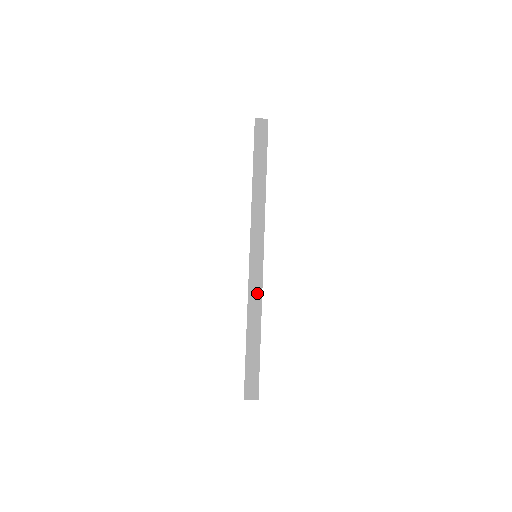
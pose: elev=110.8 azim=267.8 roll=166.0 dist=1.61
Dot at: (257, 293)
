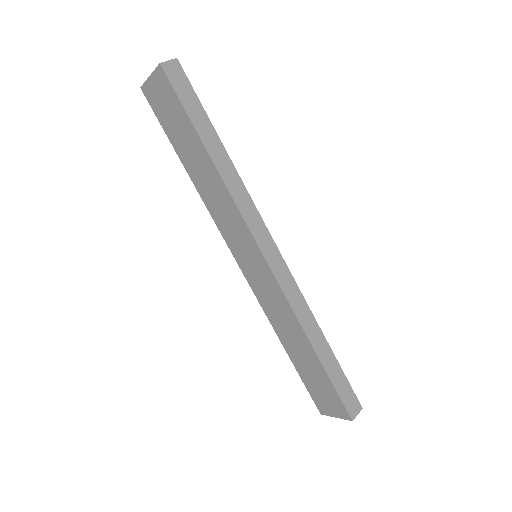
Dot at: (298, 298)
